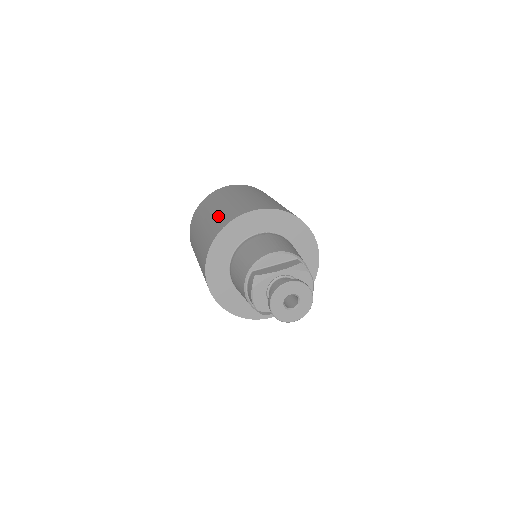
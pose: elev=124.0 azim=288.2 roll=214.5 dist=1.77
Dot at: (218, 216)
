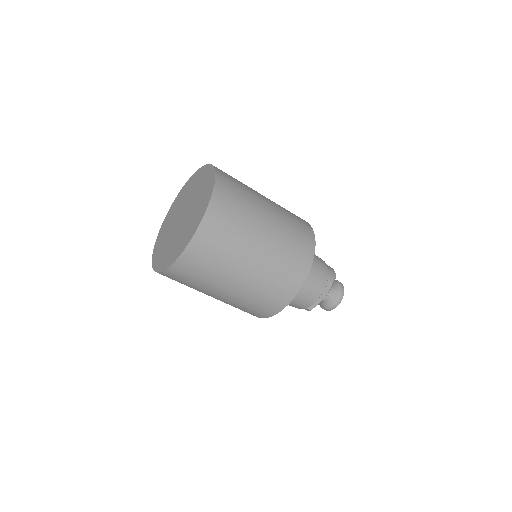
Dot at: (248, 302)
